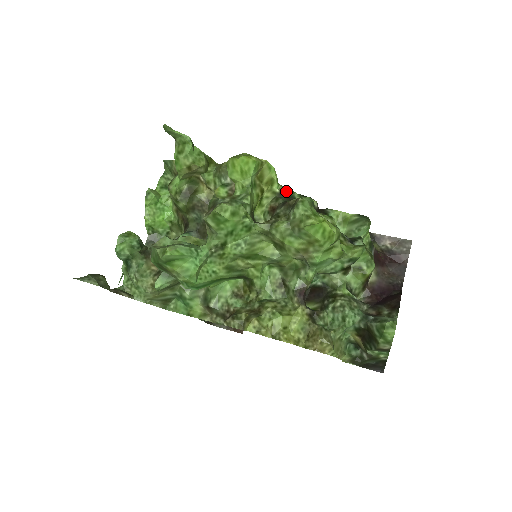
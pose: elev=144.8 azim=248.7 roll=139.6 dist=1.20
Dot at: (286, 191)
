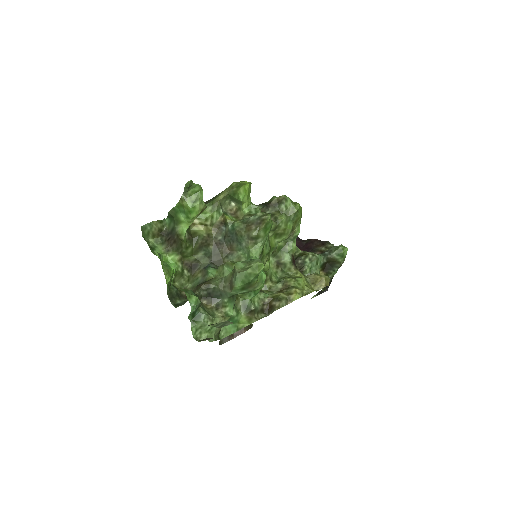
Dot at: occluded
